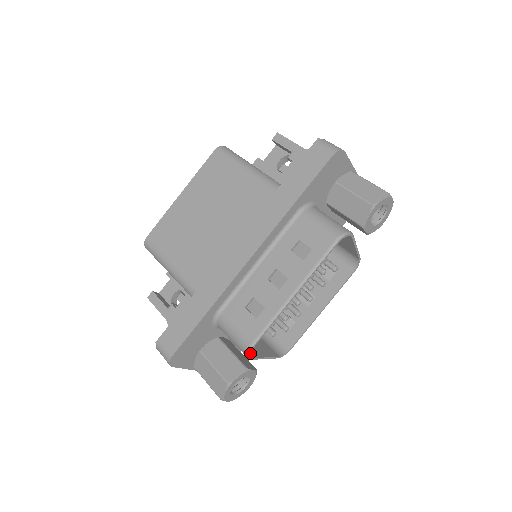
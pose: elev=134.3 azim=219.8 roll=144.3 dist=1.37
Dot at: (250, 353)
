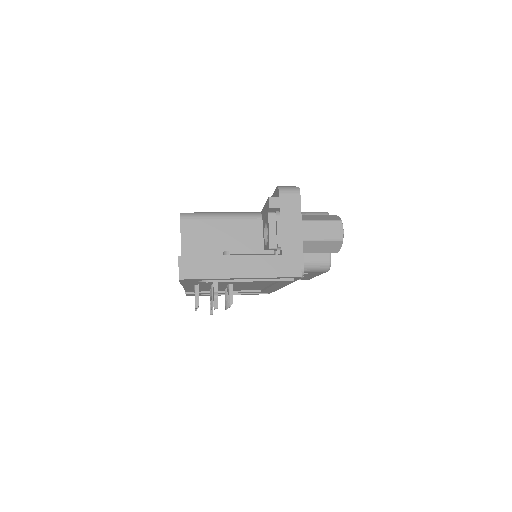
Dot at: occluded
